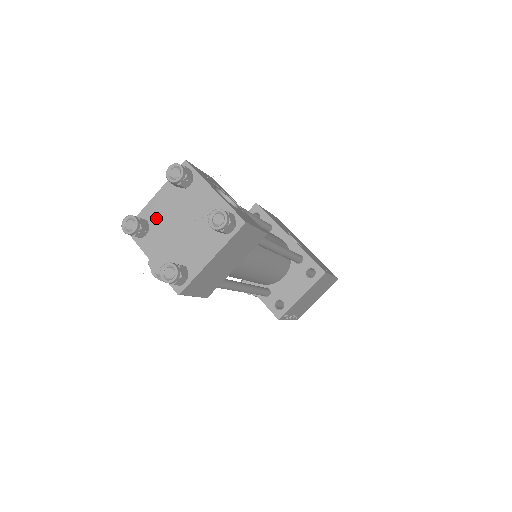
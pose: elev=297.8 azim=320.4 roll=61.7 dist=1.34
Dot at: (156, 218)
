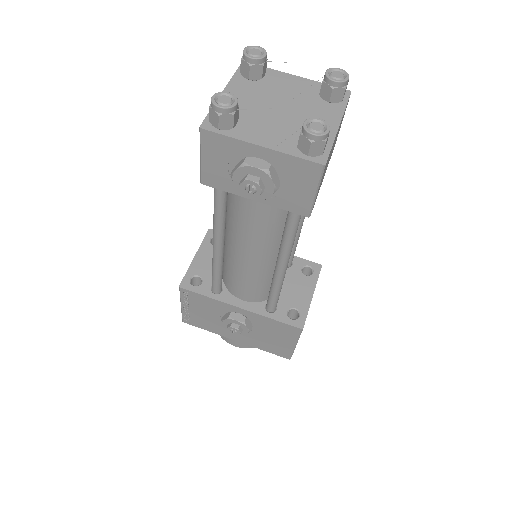
Dot at: occluded
